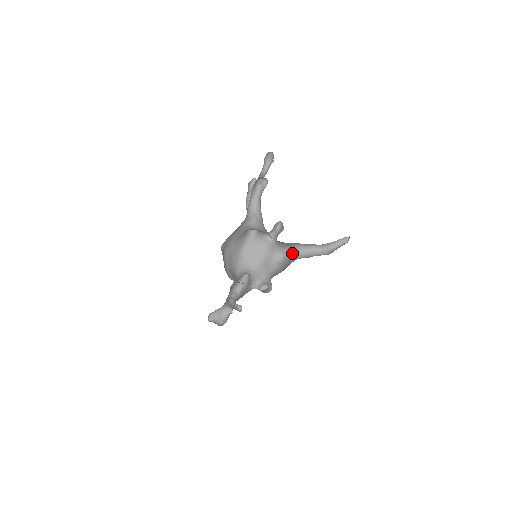
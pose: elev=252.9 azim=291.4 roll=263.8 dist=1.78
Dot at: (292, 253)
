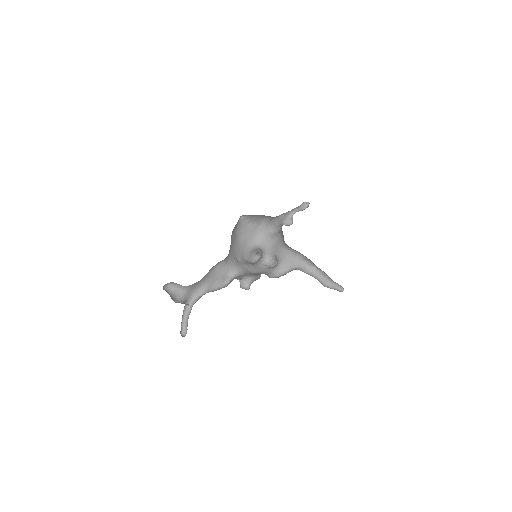
Dot at: occluded
